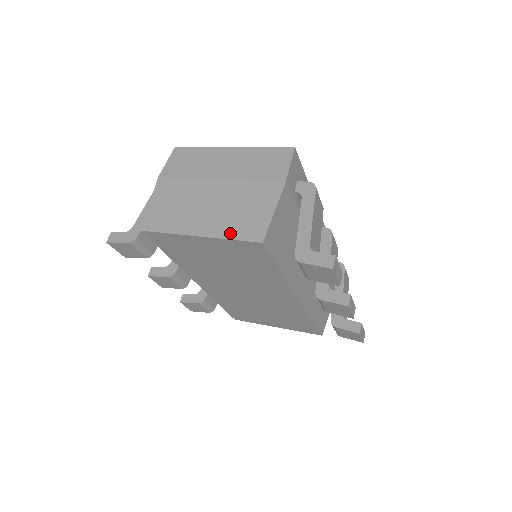
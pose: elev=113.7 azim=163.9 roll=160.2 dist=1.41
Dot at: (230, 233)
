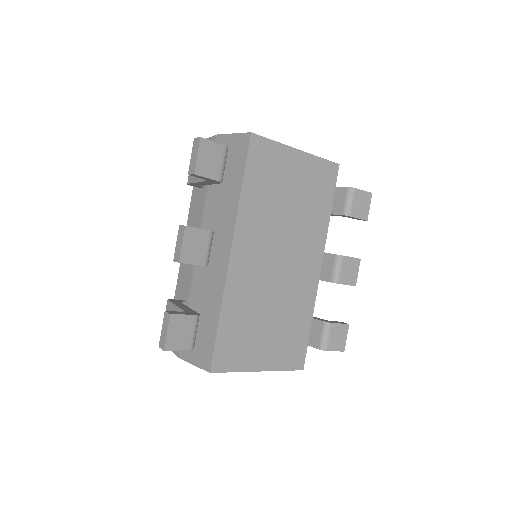
Dot at: (316, 157)
